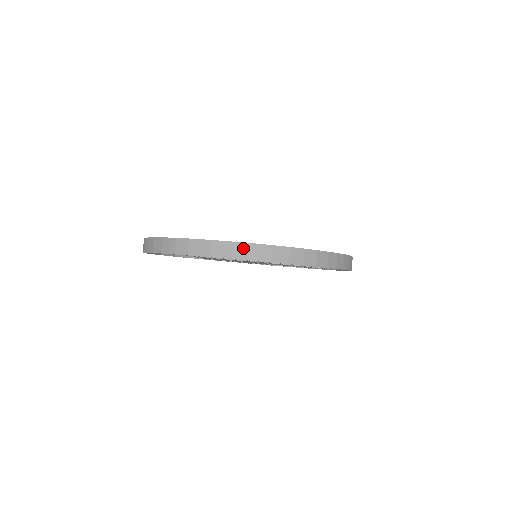
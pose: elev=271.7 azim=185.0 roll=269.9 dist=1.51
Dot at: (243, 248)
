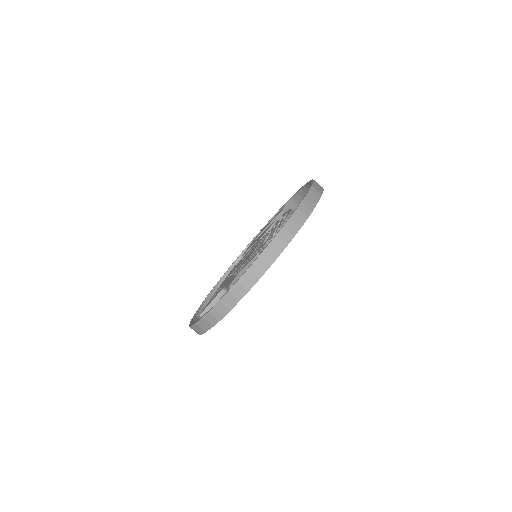
Dot at: (209, 317)
